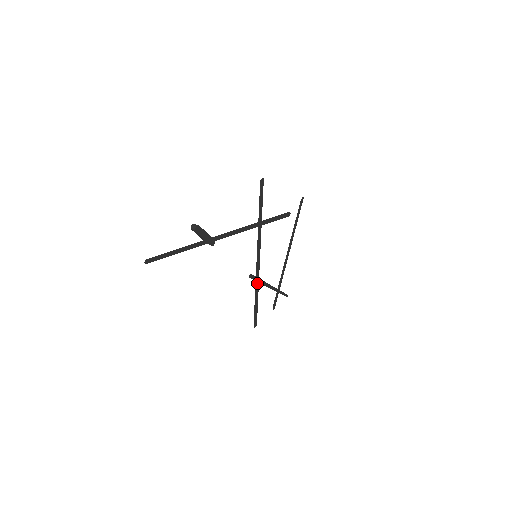
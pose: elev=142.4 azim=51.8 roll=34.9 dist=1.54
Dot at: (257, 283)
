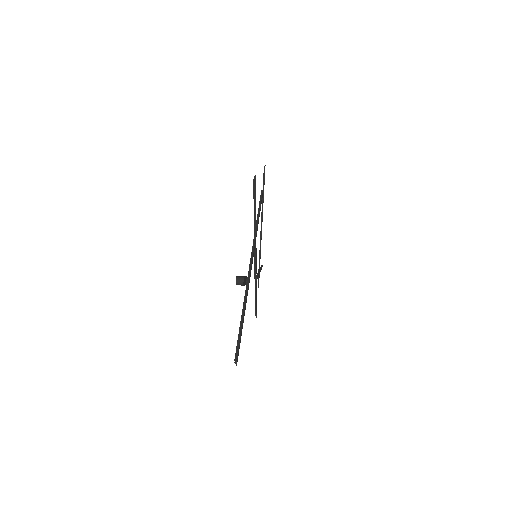
Dot at: occluded
